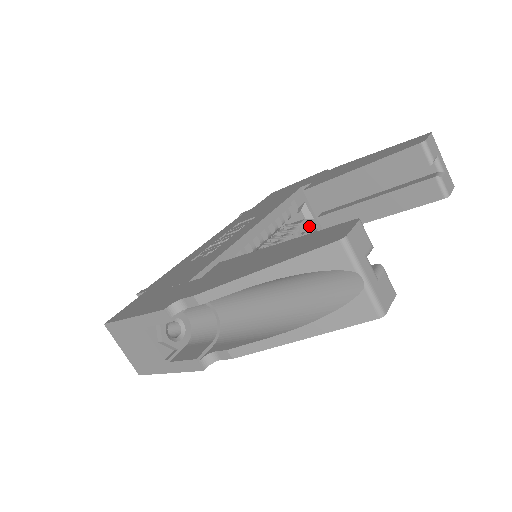
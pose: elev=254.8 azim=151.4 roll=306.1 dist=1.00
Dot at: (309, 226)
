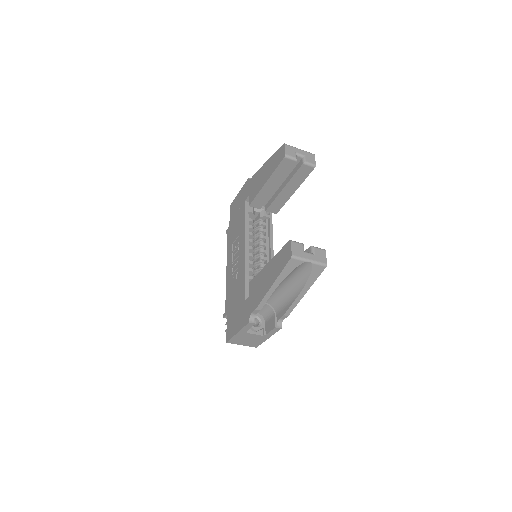
Dot at: (265, 215)
